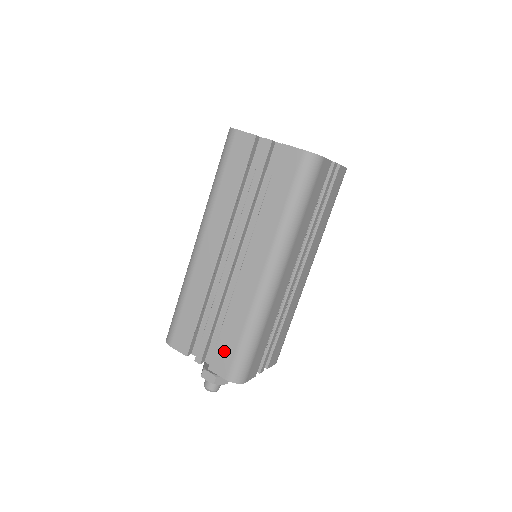
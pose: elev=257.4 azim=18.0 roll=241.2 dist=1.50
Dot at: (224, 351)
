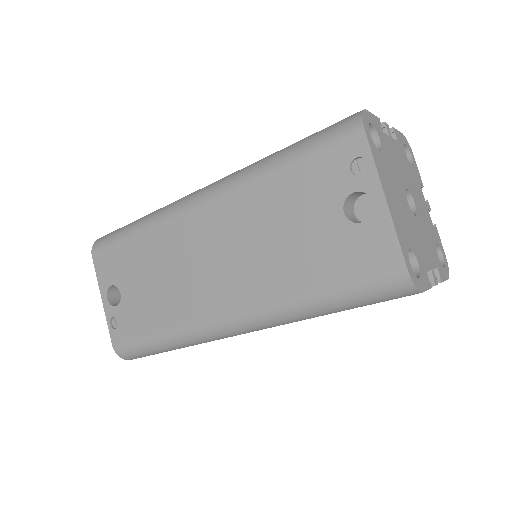
Dot at: occluded
